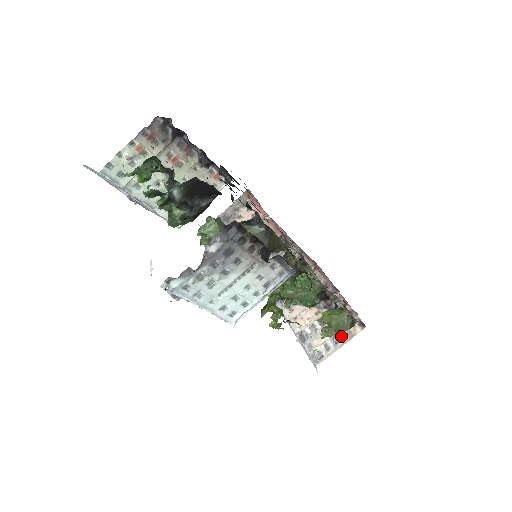
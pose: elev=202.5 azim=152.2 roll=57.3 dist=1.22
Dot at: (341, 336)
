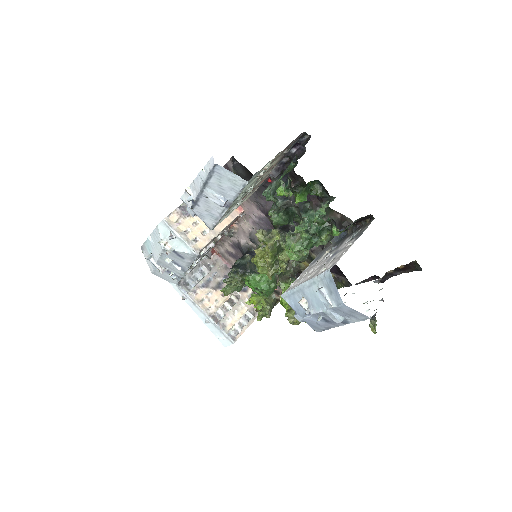
Dot at: (252, 314)
